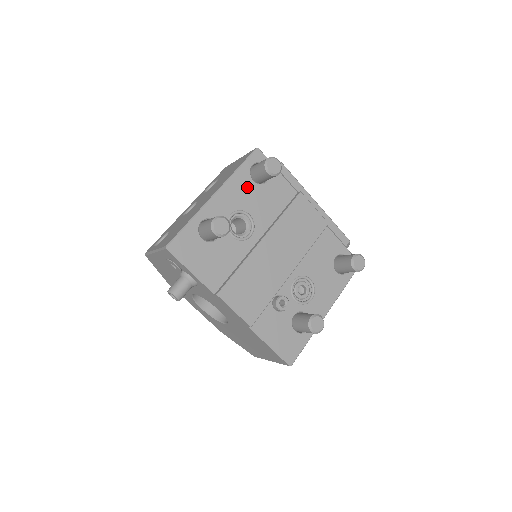
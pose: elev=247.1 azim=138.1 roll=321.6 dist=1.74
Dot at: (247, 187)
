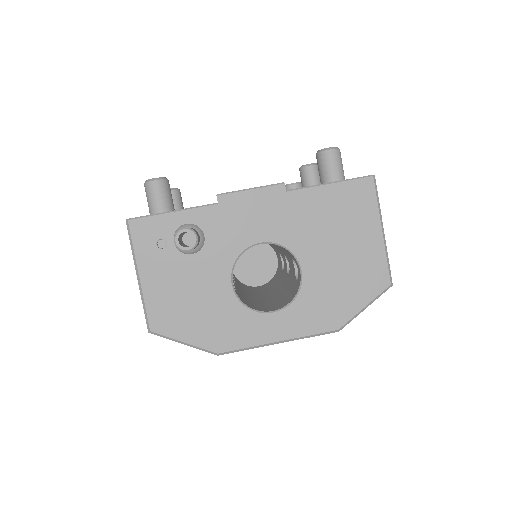
Dot at: occluded
